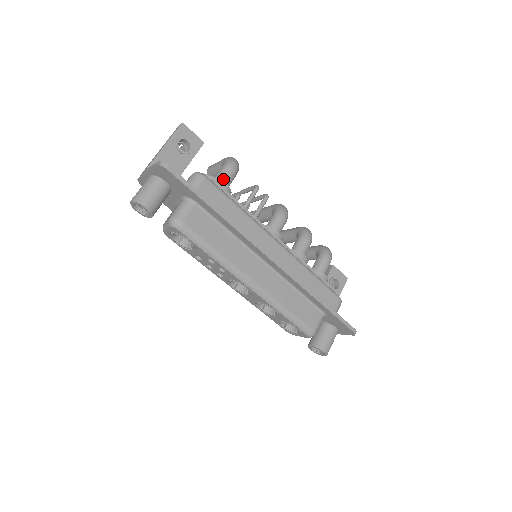
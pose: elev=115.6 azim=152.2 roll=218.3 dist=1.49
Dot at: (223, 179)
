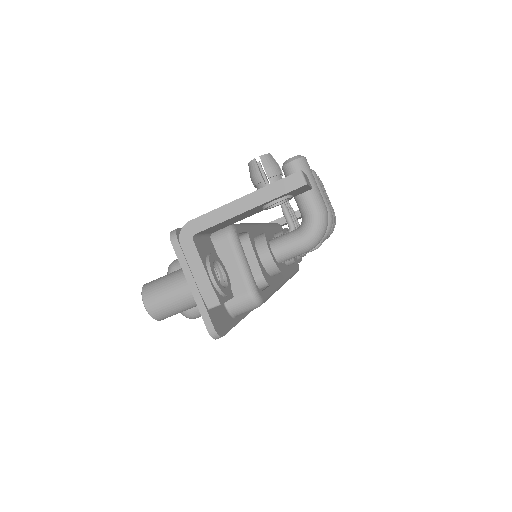
Dot at: (285, 260)
